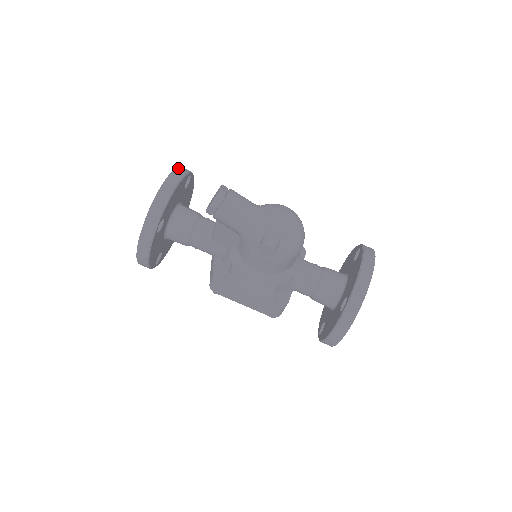
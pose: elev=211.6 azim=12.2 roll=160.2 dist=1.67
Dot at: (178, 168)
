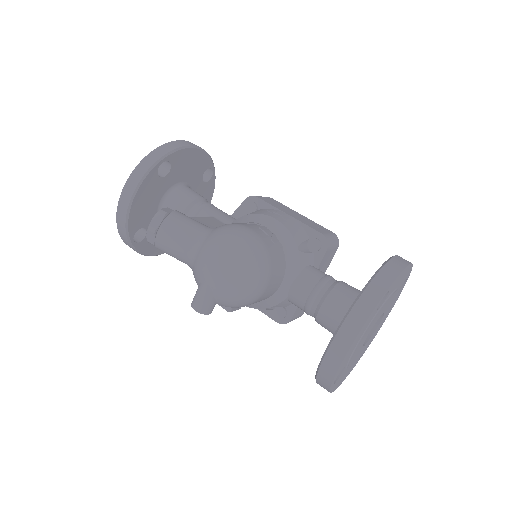
Dot at: (141, 162)
